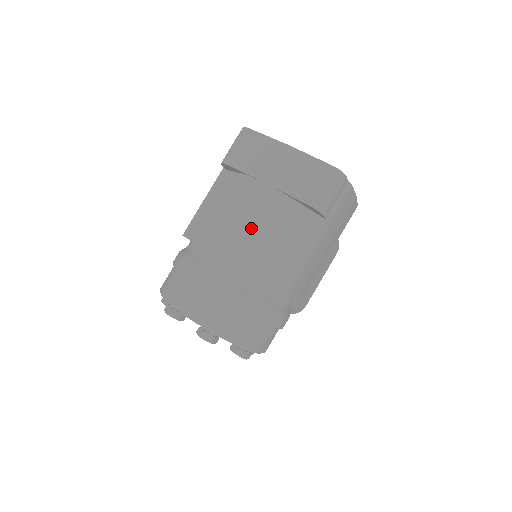
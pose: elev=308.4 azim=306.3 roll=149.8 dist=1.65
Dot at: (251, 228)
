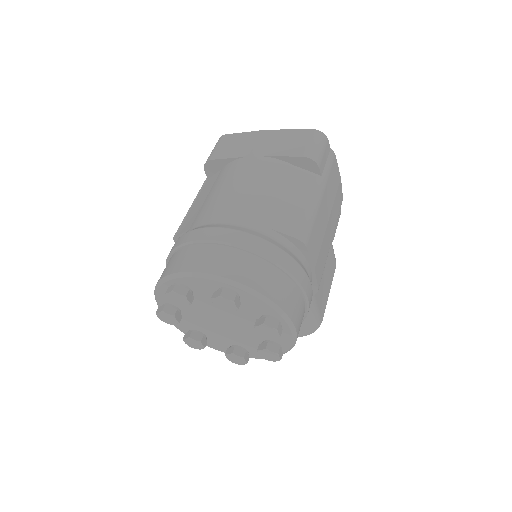
Dot at: (250, 187)
